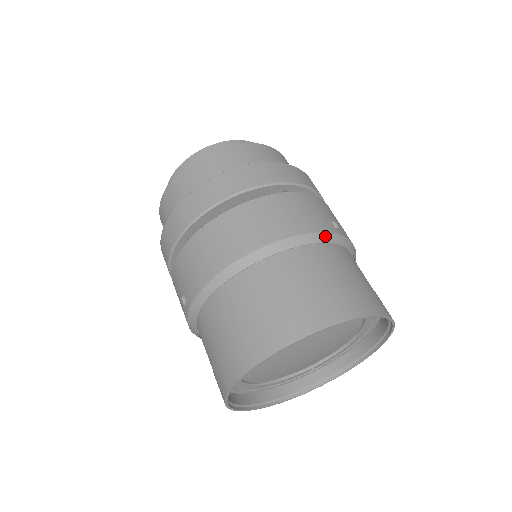
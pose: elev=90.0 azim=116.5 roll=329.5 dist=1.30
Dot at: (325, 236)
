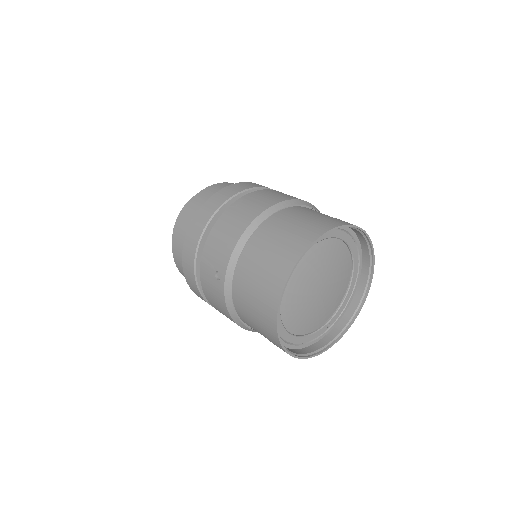
Dot at: (305, 202)
